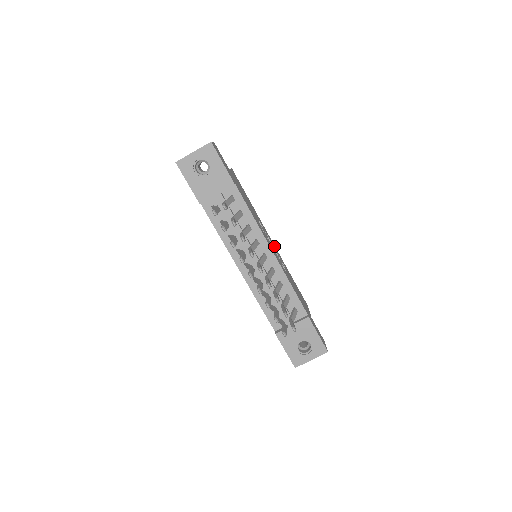
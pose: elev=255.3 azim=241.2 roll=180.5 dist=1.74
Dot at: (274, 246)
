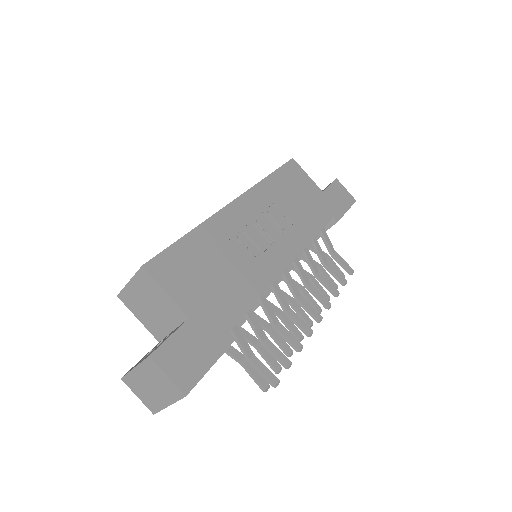
Dot at: (246, 205)
